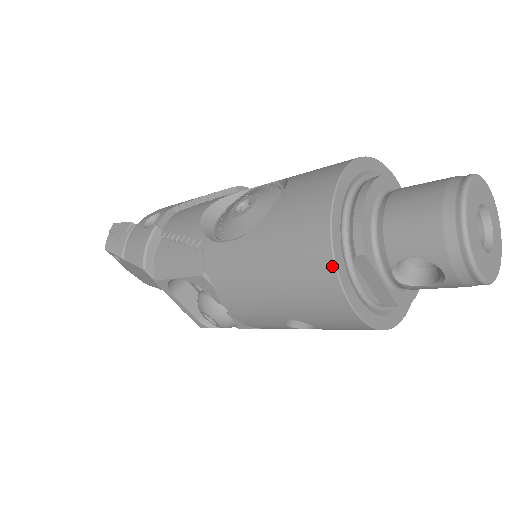
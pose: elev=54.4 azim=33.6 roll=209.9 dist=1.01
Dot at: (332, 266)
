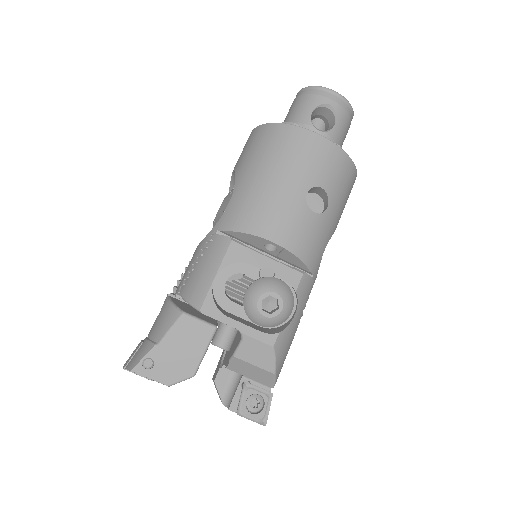
Dot at: (286, 126)
